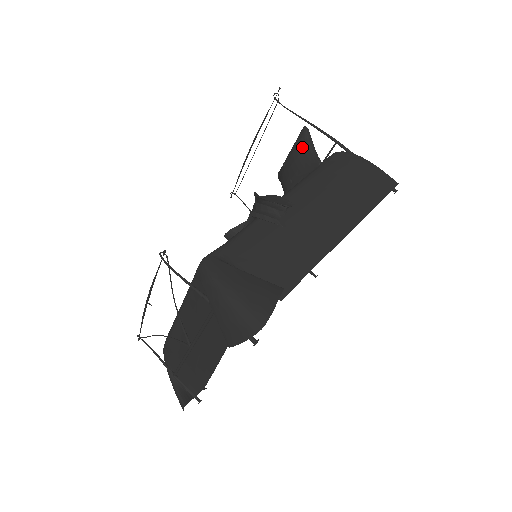
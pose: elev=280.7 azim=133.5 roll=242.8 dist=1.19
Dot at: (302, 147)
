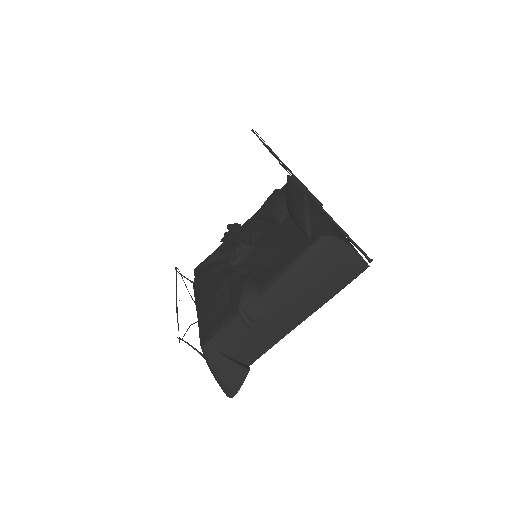
Dot at: (299, 211)
